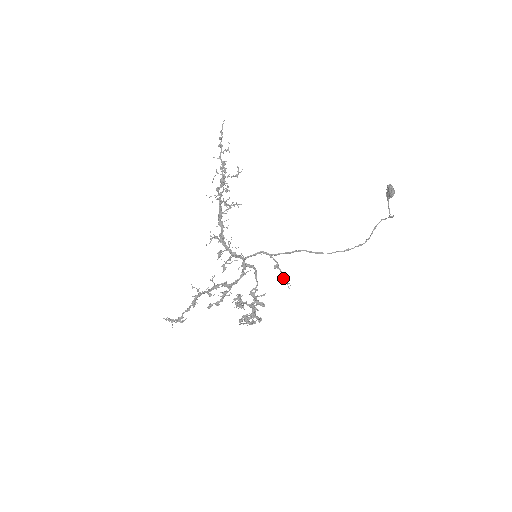
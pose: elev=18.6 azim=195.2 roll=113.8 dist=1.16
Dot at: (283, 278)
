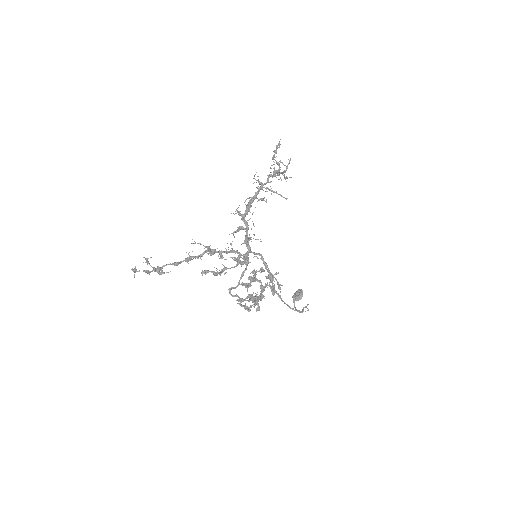
Dot at: (279, 286)
